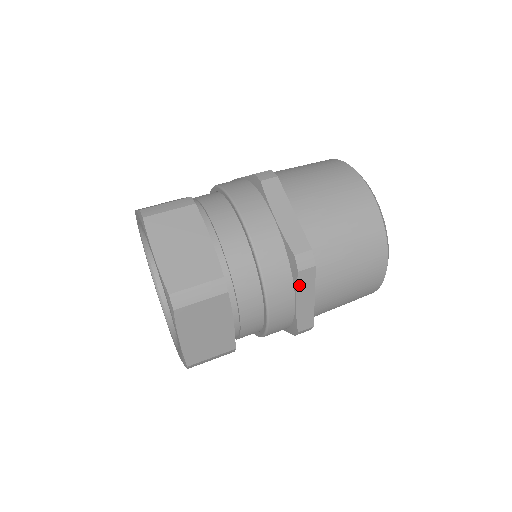
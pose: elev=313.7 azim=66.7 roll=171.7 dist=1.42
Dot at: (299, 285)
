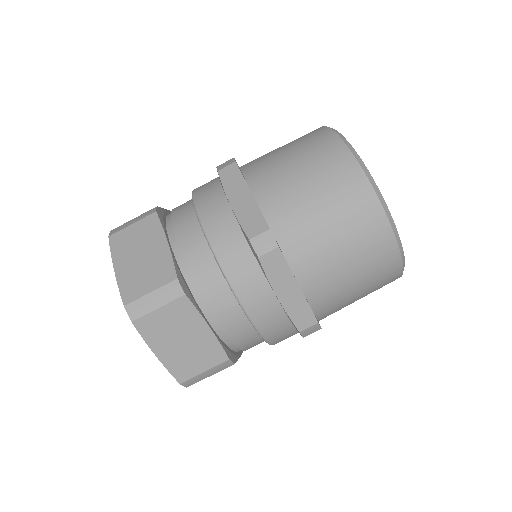
Dot at: occluded
